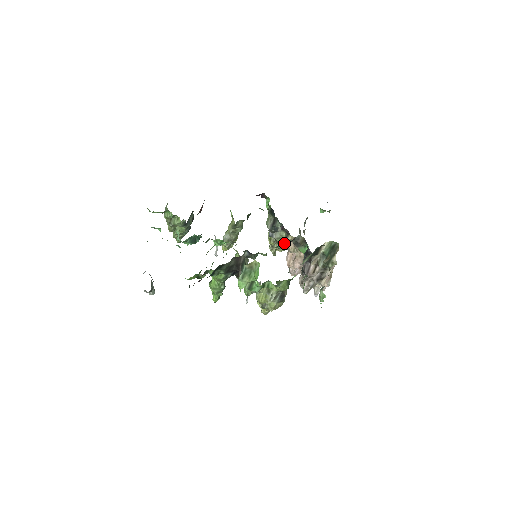
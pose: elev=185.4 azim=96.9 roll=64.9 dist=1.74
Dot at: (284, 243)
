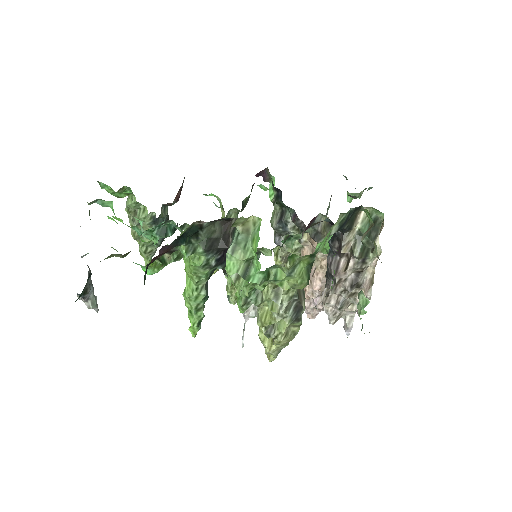
Dot at: occluded
